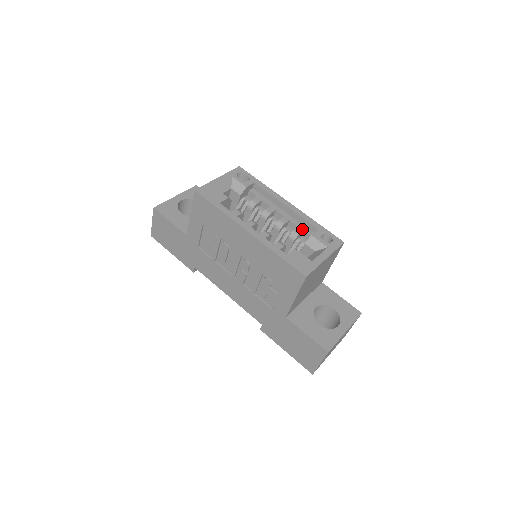
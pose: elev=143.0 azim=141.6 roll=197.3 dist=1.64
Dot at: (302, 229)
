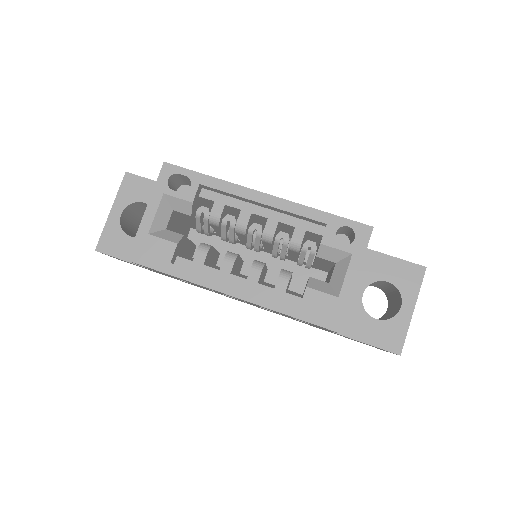
Dot at: (302, 228)
